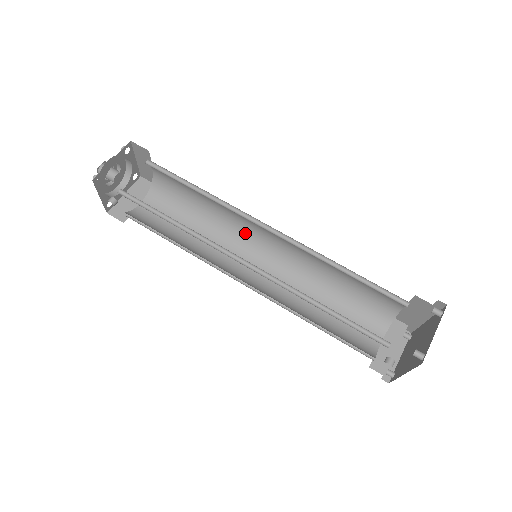
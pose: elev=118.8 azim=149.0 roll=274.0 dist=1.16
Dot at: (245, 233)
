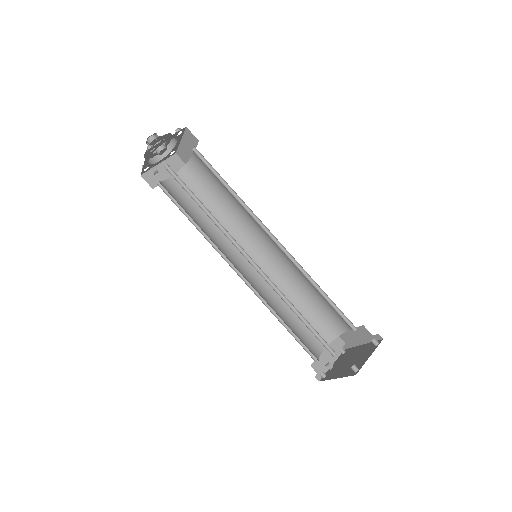
Dot at: (250, 233)
